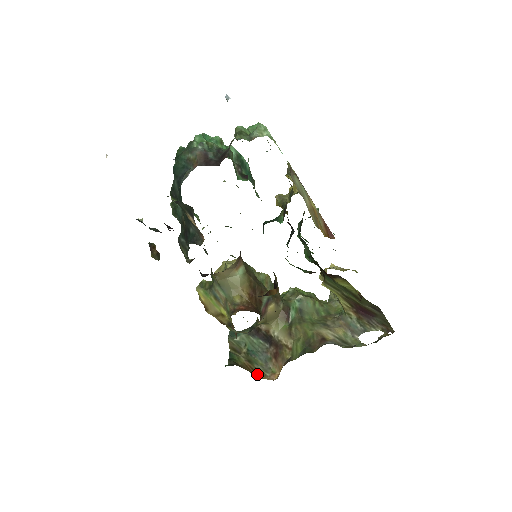
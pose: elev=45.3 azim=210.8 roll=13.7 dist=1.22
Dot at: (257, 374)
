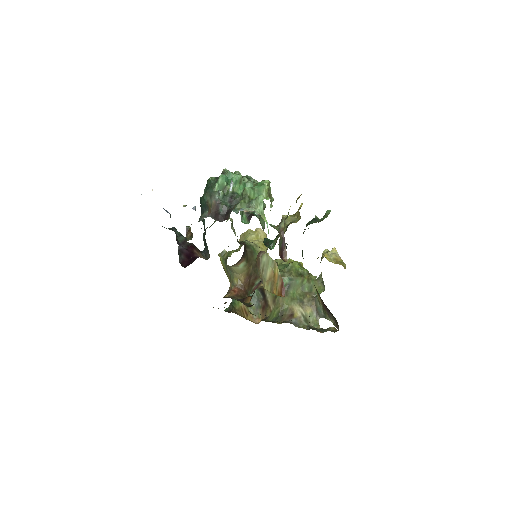
Dot at: (247, 316)
